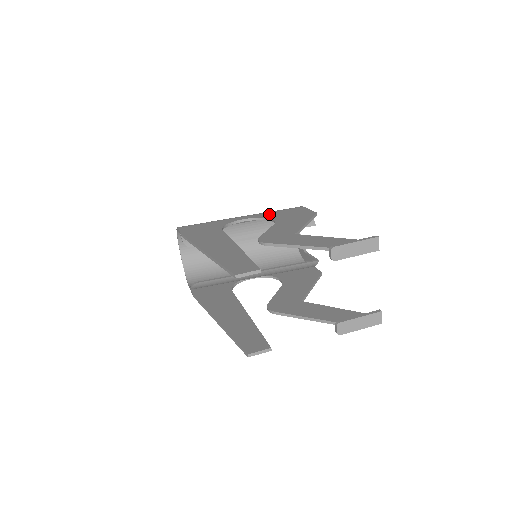
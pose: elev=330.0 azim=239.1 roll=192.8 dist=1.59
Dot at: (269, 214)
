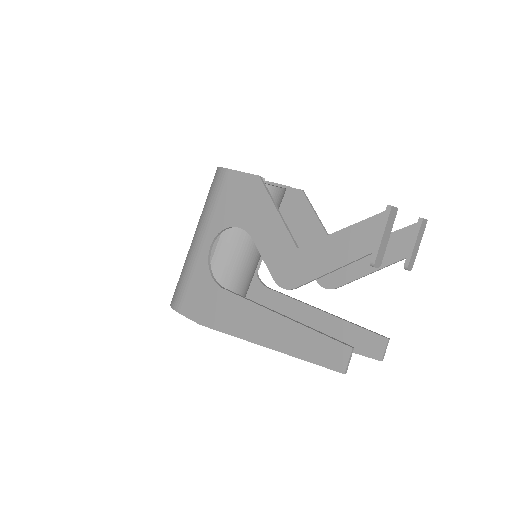
Dot at: (219, 217)
